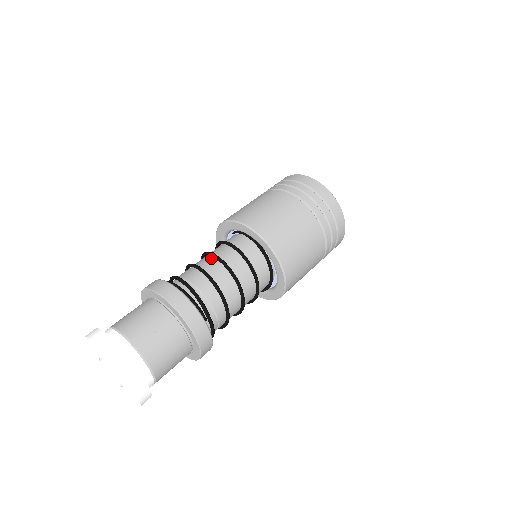
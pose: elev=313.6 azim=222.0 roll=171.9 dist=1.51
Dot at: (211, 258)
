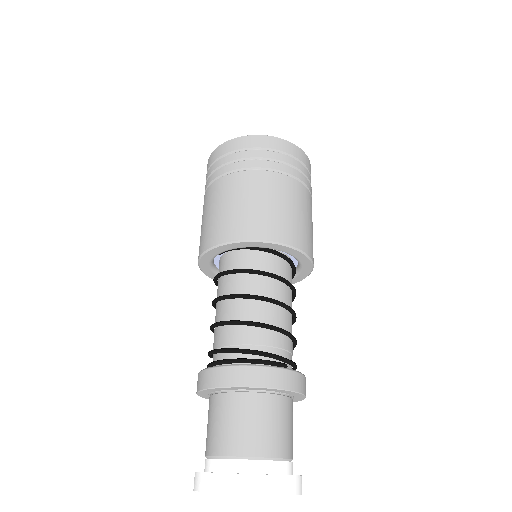
Dot at: (231, 301)
